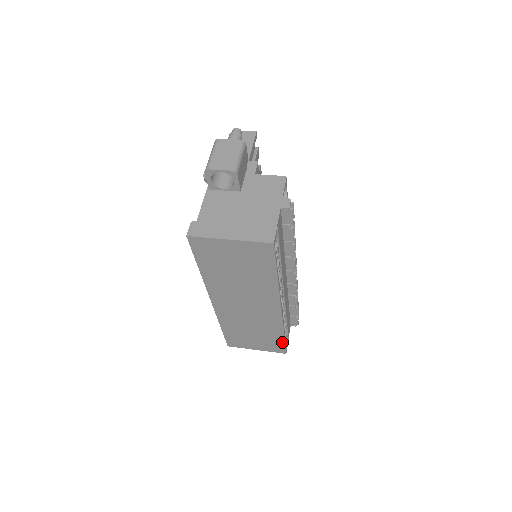
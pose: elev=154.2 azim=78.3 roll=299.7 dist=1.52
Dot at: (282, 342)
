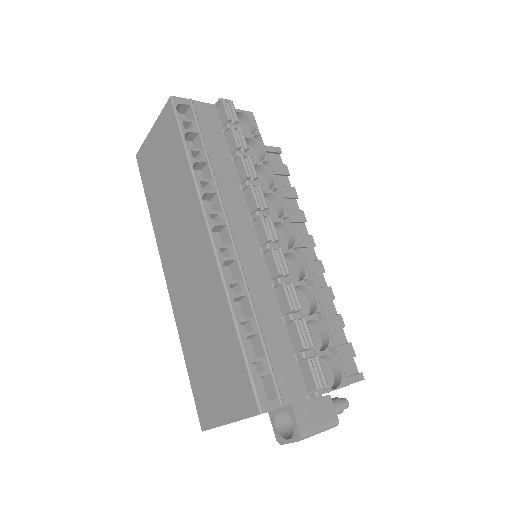
Dot at: (242, 358)
